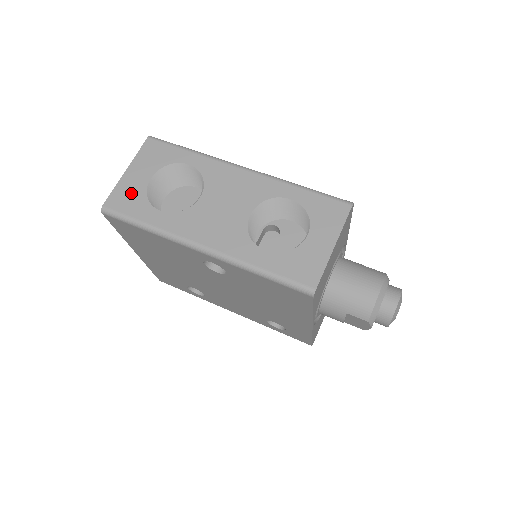
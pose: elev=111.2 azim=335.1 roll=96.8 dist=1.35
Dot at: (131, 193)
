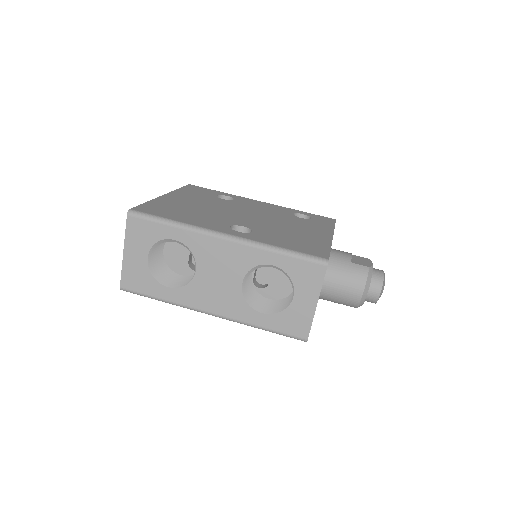
Dot at: (137, 274)
